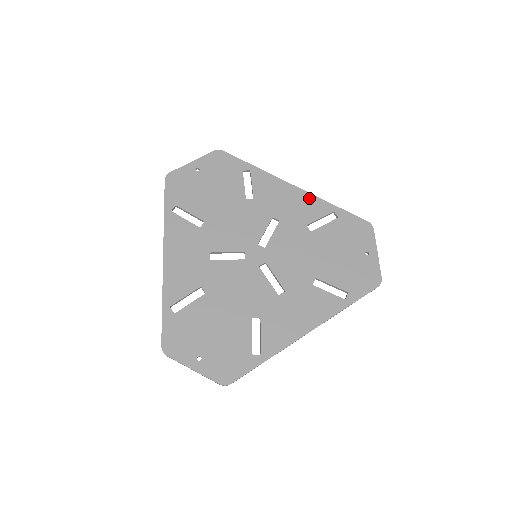
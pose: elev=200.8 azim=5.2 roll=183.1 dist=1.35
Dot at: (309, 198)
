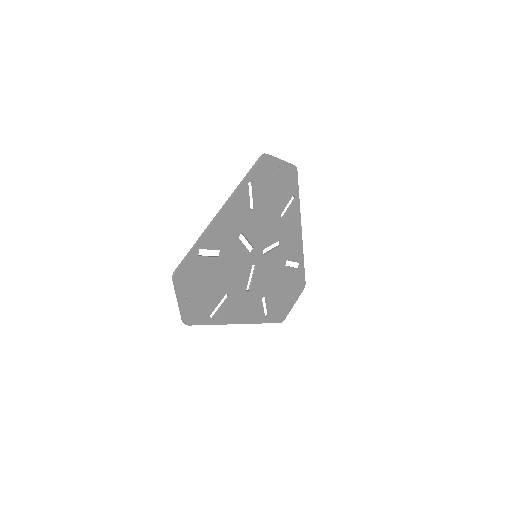
Dot at: (300, 245)
